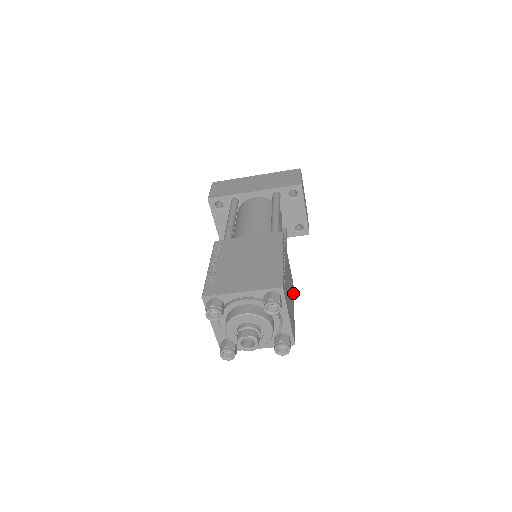
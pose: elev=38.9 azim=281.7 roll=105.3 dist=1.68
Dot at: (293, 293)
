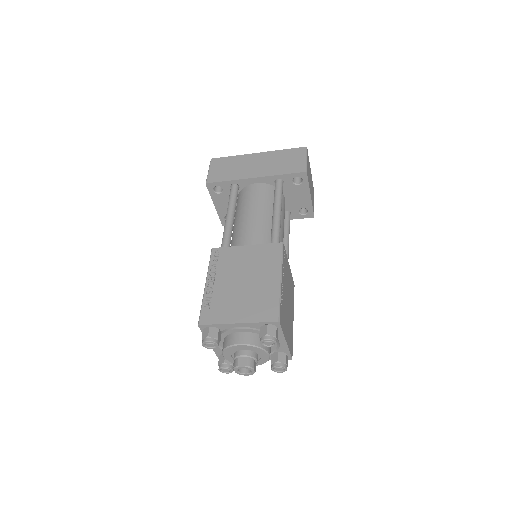
Dot at: (293, 296)
